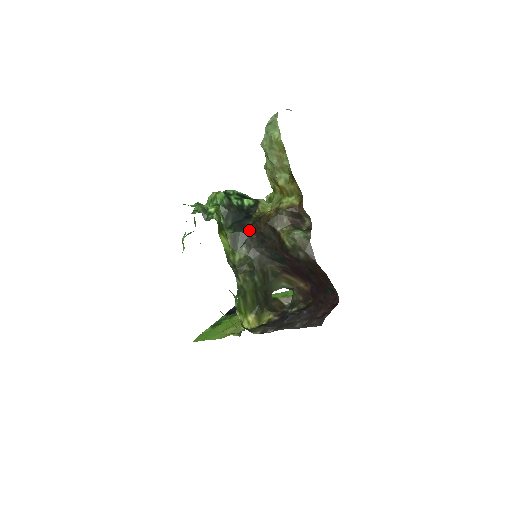
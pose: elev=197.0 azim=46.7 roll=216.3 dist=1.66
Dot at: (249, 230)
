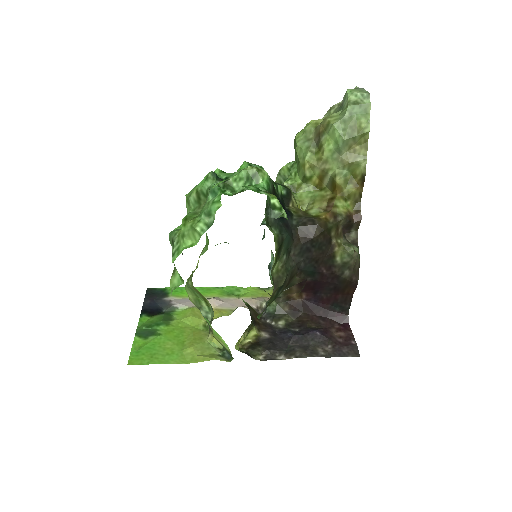
Dot at: (295, 233)
